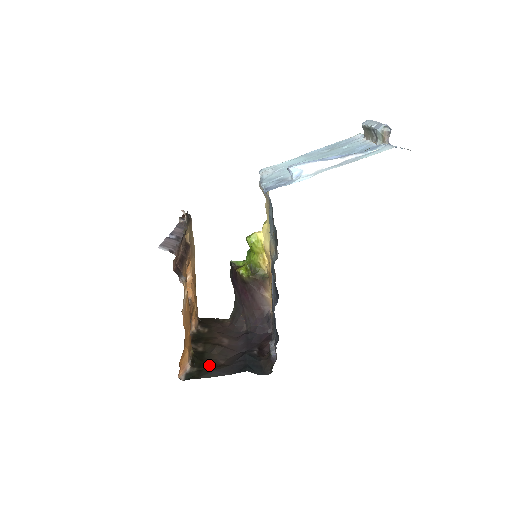
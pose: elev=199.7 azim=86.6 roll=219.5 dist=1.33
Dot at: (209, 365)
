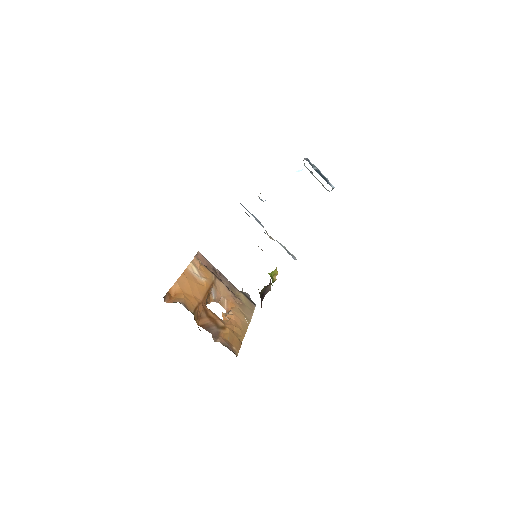
Dot at: occluded
